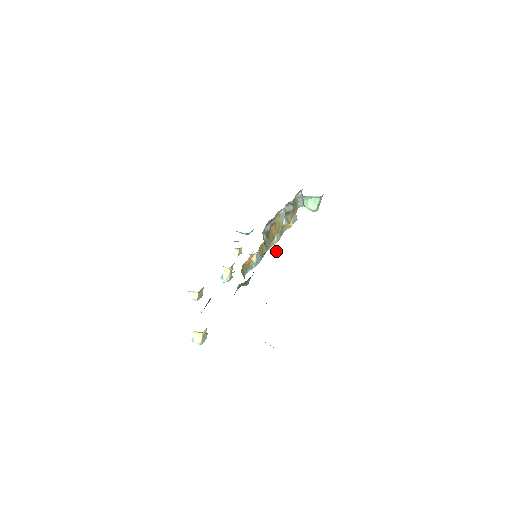
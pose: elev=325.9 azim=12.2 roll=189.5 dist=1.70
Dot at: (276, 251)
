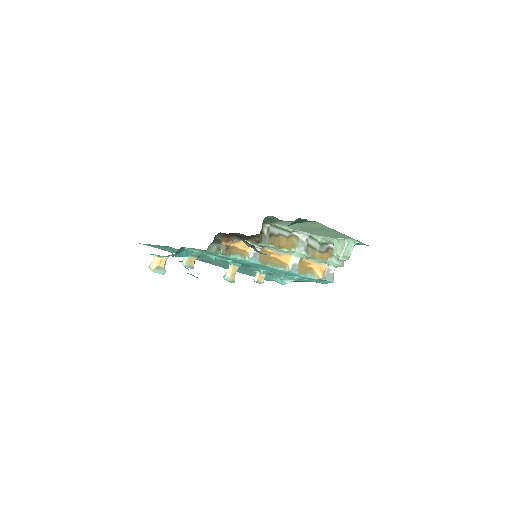
Dot at: occluded
